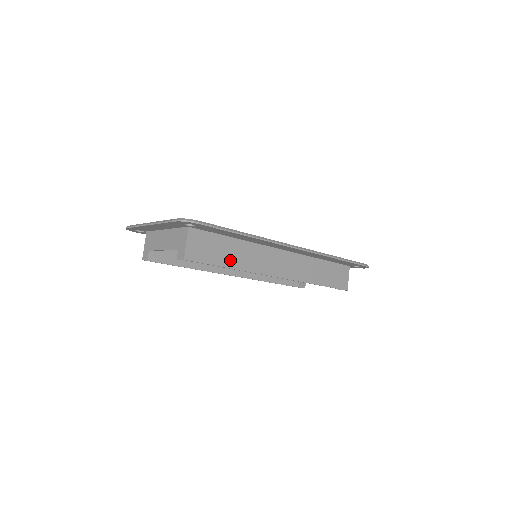
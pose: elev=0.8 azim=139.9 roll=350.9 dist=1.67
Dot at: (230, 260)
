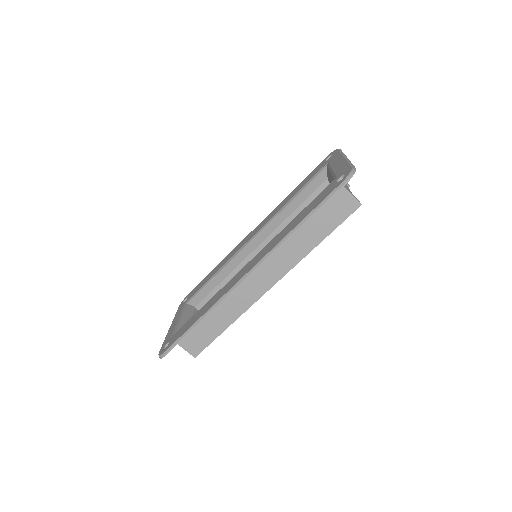
Dot at: (221, 324)
